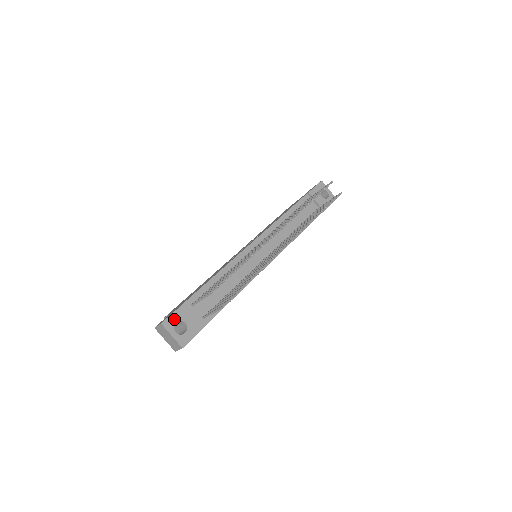
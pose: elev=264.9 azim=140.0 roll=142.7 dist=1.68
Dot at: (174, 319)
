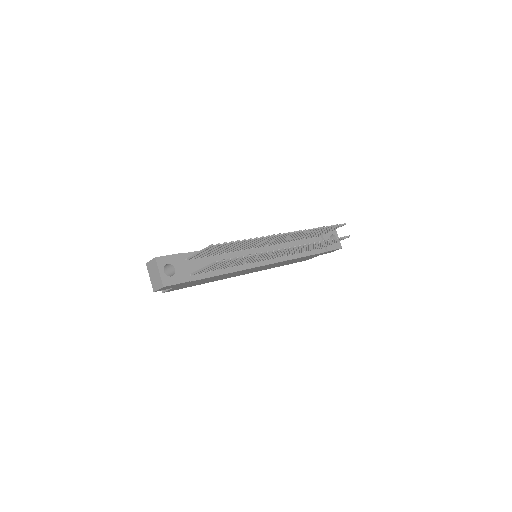
Dot at: (167, 260)
